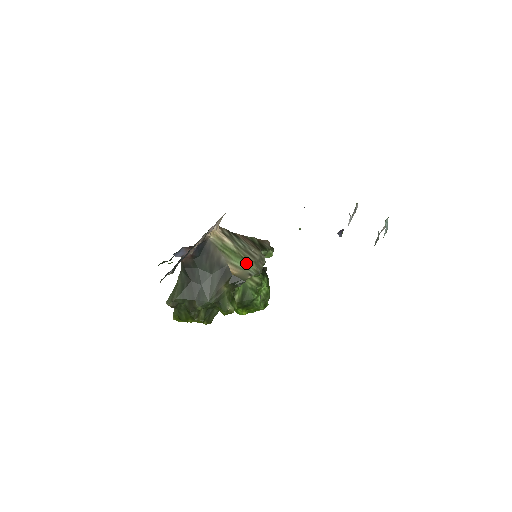
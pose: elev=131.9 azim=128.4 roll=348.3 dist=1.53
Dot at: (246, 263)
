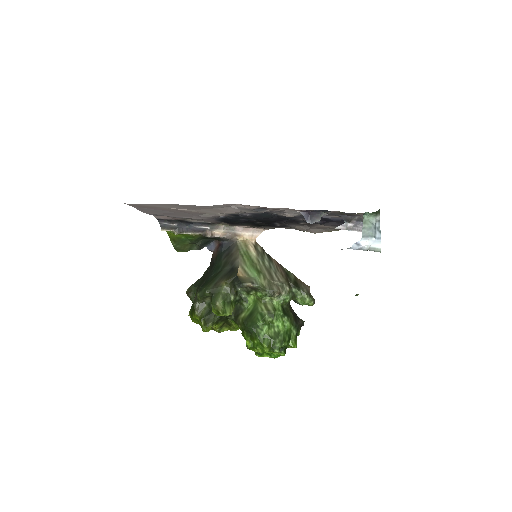
Dot at: (257, 274)
